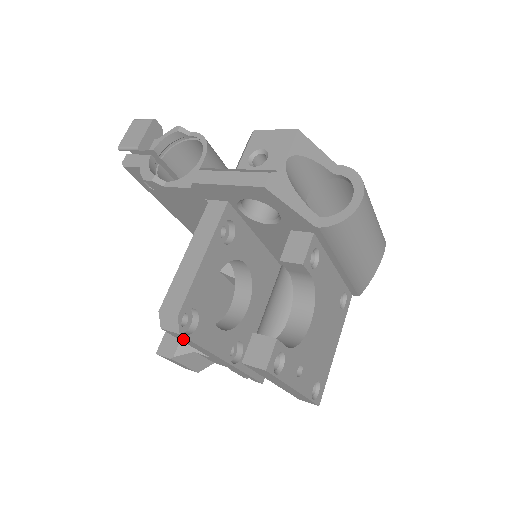
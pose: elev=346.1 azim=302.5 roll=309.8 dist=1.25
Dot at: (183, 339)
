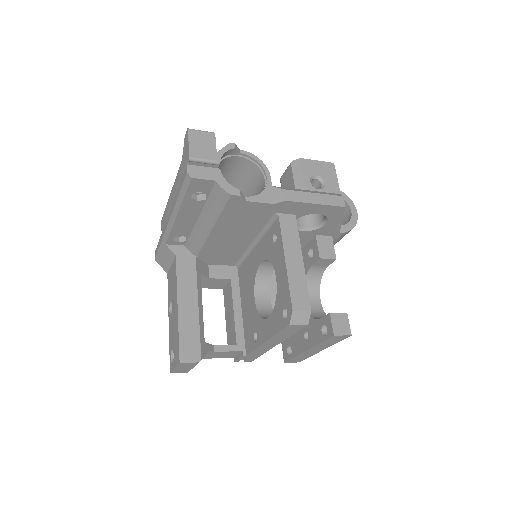
Dot at: (289, 330)
